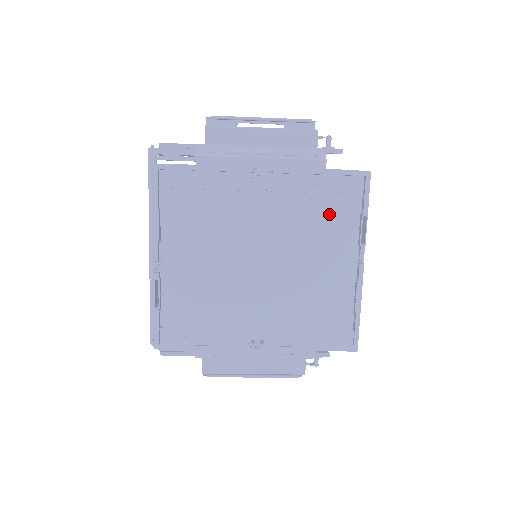
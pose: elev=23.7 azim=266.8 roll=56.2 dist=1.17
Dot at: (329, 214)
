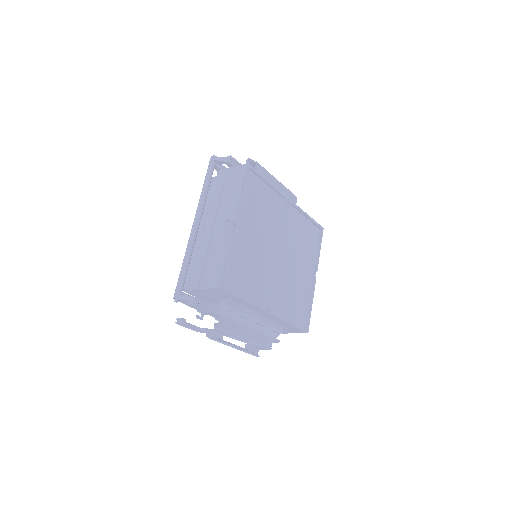
Dot at: (308, 241)
